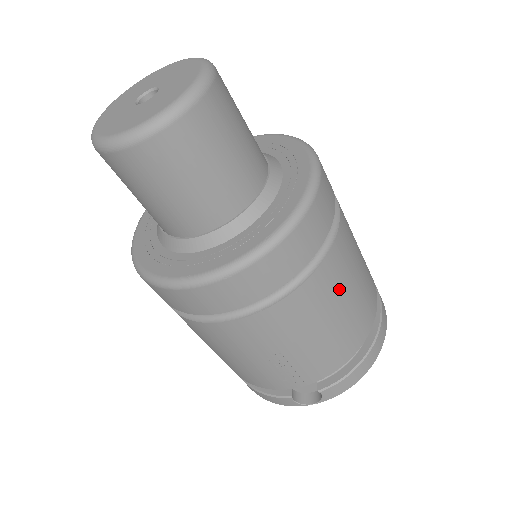
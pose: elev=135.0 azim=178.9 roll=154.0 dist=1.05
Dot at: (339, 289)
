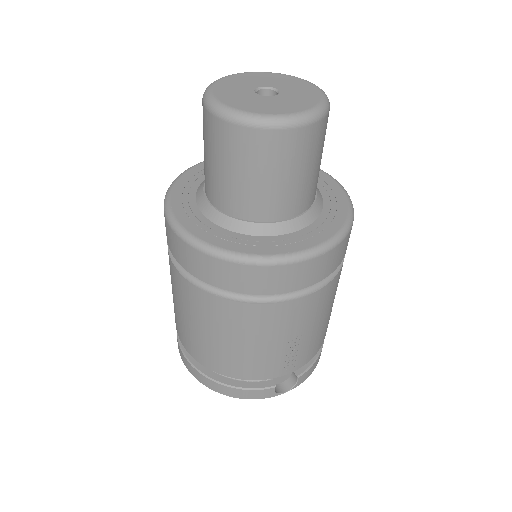
Dot at: occluded
